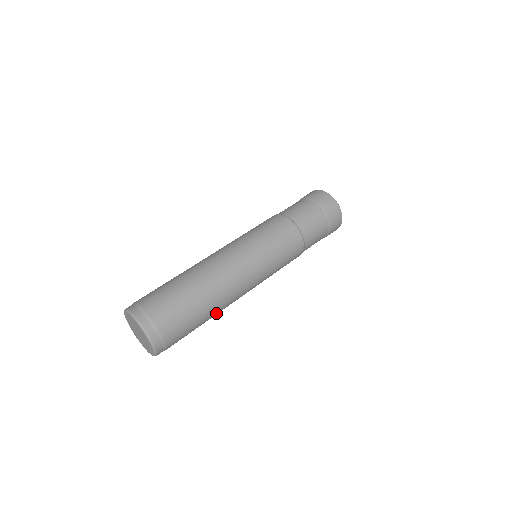
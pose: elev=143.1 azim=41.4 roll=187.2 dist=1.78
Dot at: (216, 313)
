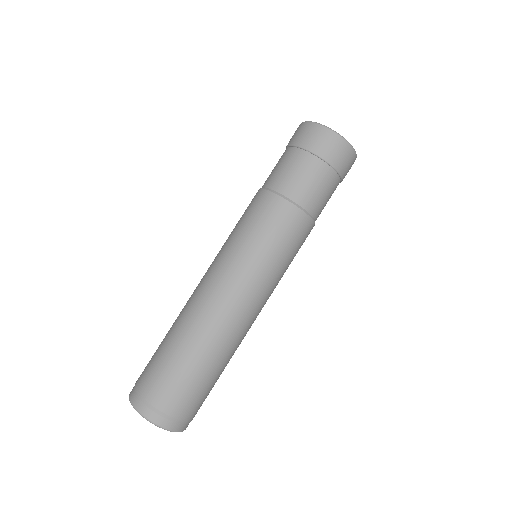
Dot at: (218, 350)
